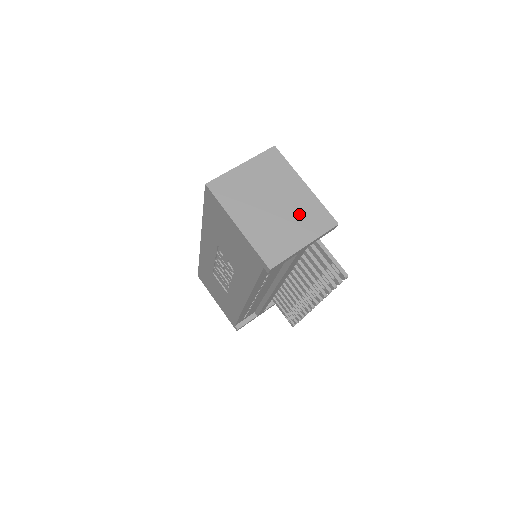
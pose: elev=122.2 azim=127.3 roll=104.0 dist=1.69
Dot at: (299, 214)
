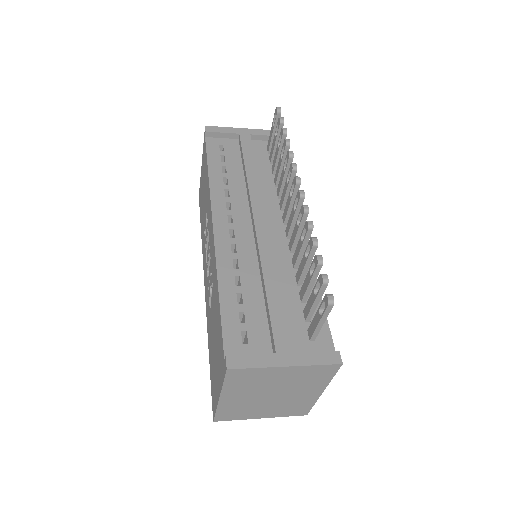
Dot at: occluded
